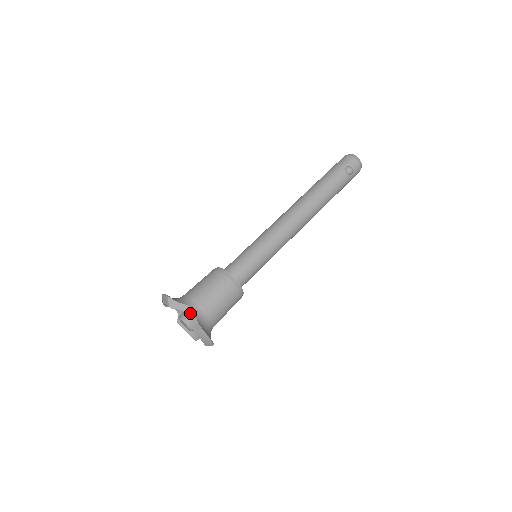
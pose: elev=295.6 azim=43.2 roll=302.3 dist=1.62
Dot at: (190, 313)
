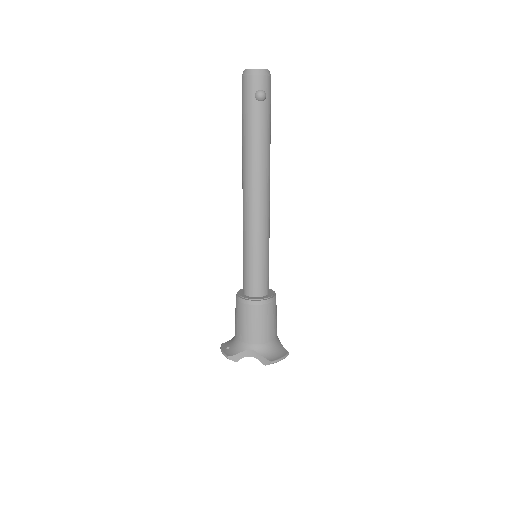
Dot at: (253, 354)
